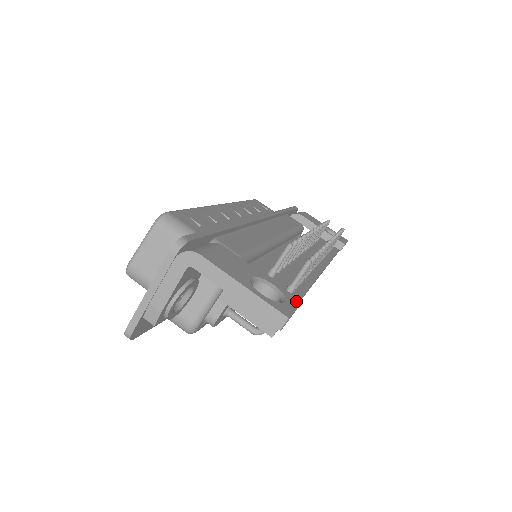
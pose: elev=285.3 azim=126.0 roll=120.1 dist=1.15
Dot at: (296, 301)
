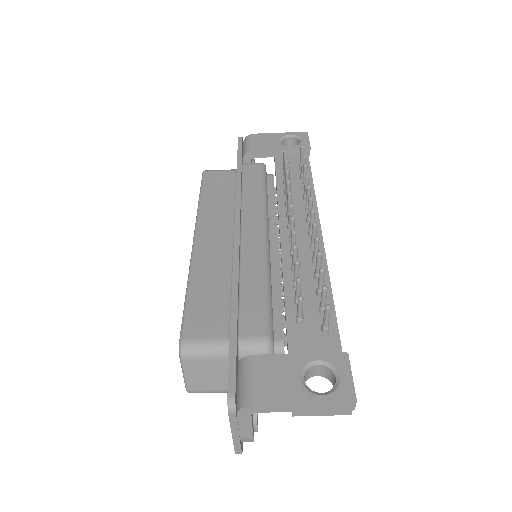
Dot at: (345, 361)
